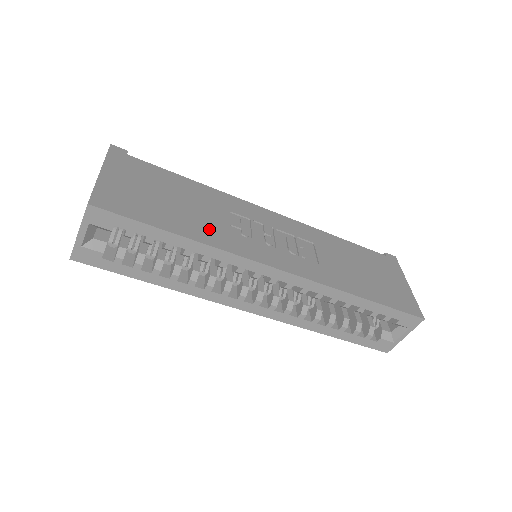
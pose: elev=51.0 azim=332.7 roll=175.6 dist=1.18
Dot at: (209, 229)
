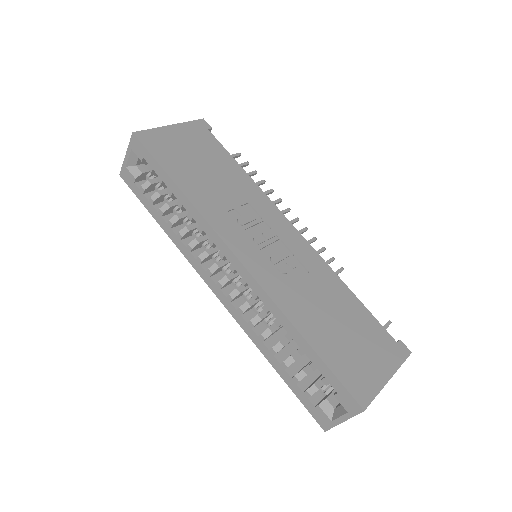
Dot at: (209, 198)
